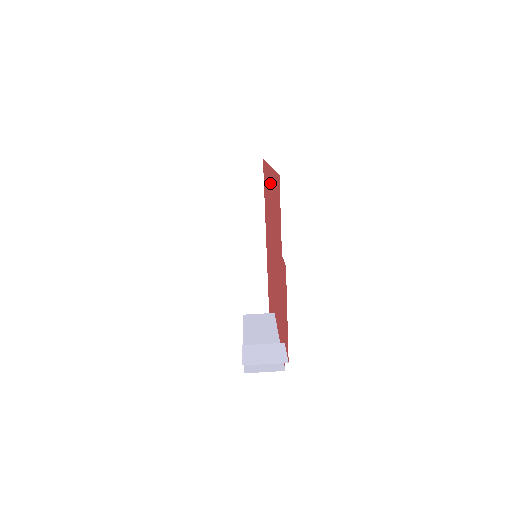
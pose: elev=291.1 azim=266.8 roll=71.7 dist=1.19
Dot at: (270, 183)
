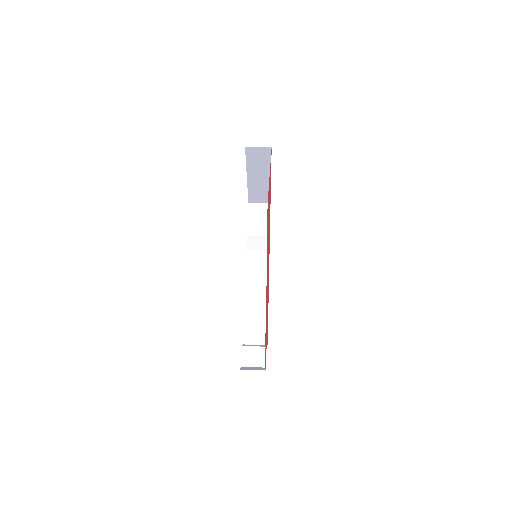
Dot at: occluded
